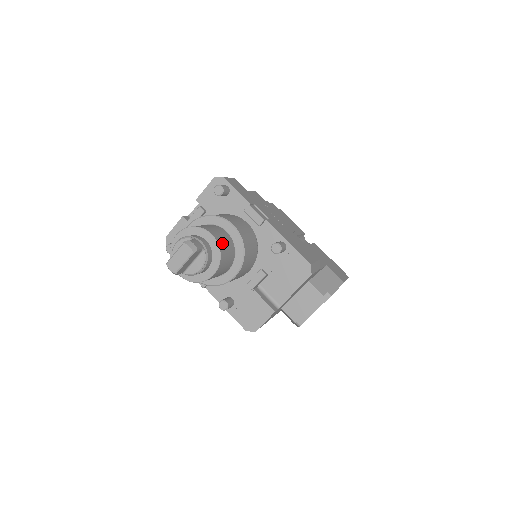
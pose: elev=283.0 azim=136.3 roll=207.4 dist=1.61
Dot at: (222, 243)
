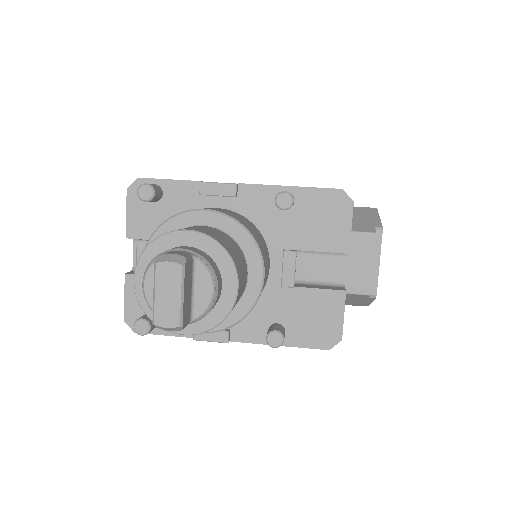
Dot at: (212, 234)
